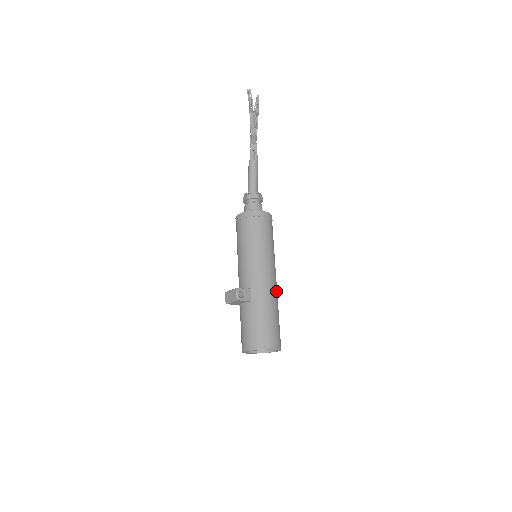
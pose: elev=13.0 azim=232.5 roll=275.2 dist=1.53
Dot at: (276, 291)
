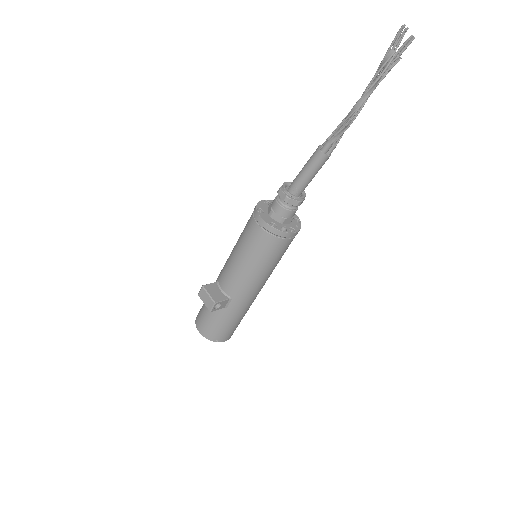
Dot at: occluded
